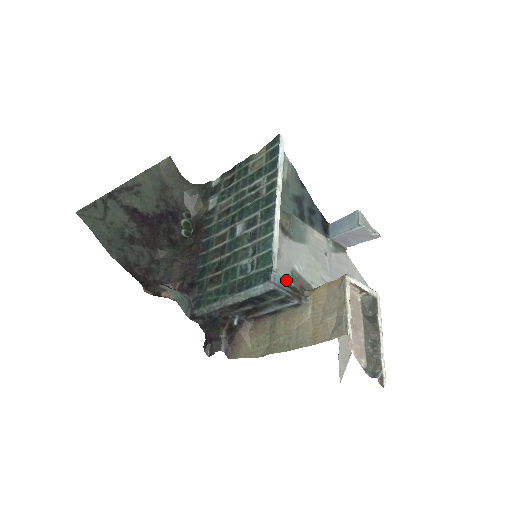
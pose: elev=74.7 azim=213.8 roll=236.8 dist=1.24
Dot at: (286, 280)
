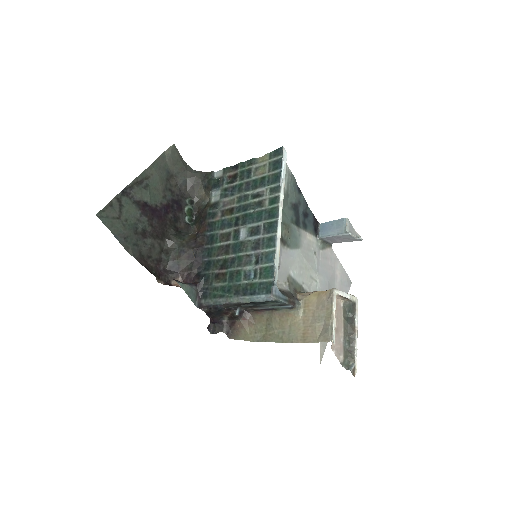
Dot at: (283, 287)
